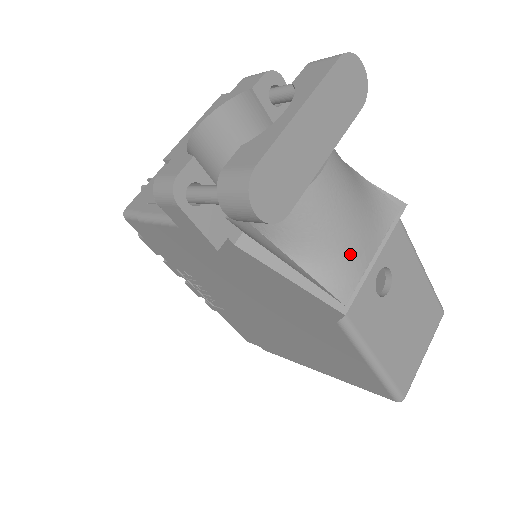
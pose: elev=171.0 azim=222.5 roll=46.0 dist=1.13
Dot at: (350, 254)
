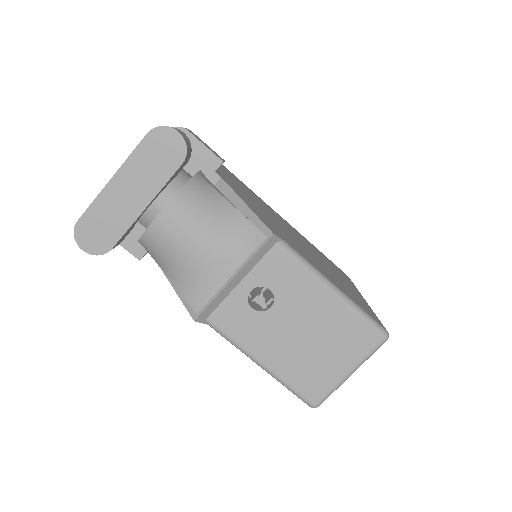
Dot at: (201, 275)
